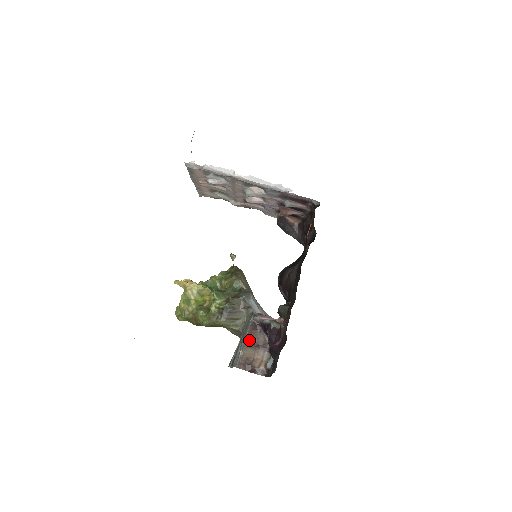
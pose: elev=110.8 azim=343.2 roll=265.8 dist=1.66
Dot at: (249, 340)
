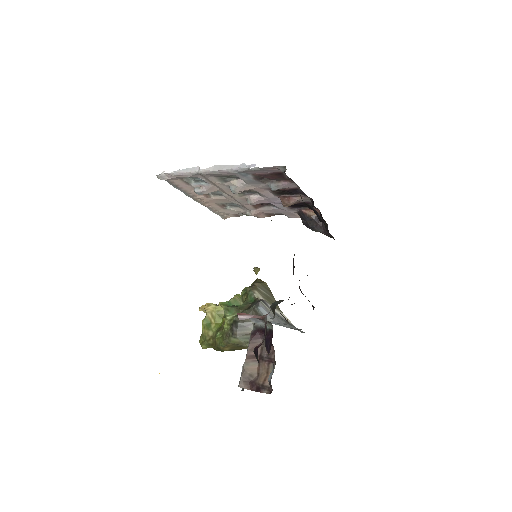
Dot at: (251, 352)
